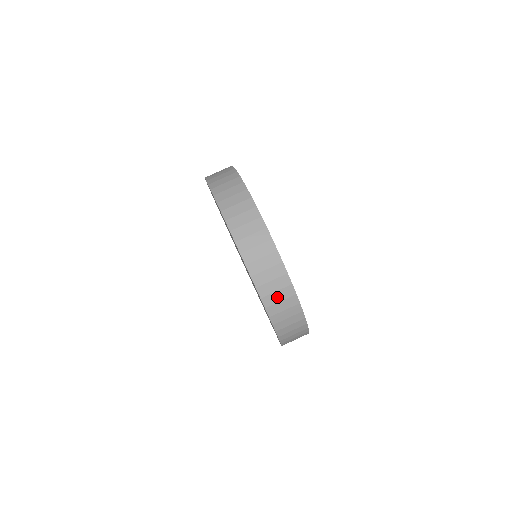
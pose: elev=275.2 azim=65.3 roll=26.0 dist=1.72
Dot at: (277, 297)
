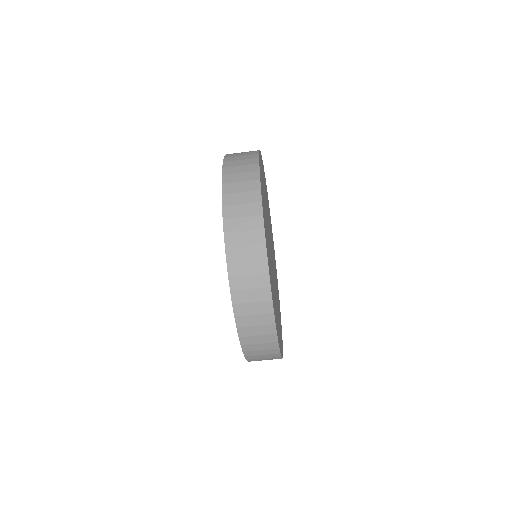
Dot at: occluded
